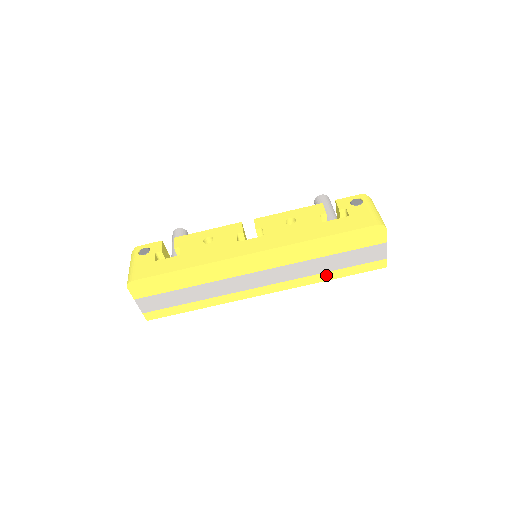
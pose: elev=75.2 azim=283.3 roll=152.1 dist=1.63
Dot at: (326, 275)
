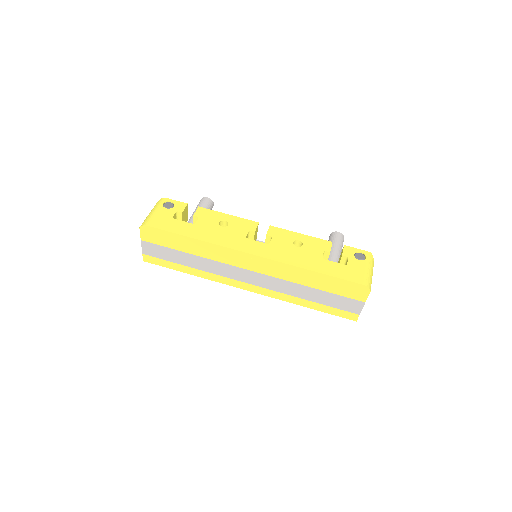
Dot at: (304, 301)
